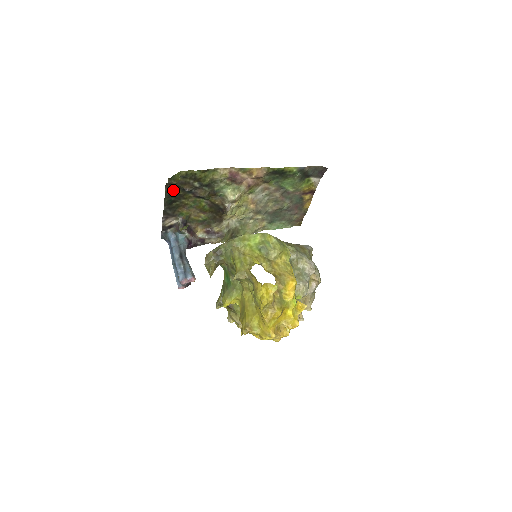
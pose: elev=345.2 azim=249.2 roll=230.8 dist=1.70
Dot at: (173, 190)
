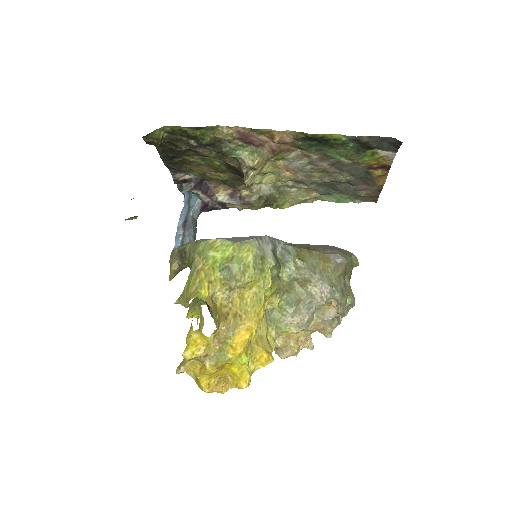
Dot at: (166, 145)
